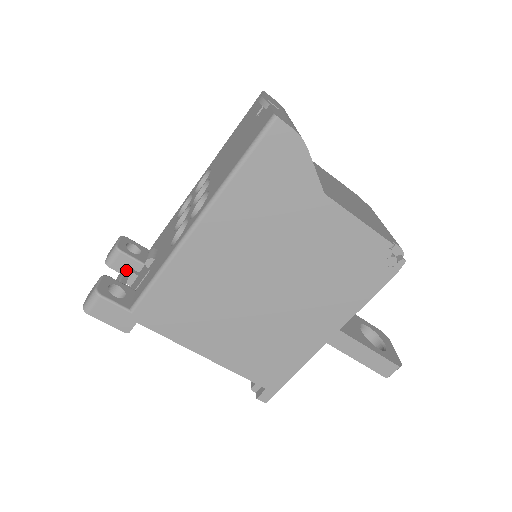
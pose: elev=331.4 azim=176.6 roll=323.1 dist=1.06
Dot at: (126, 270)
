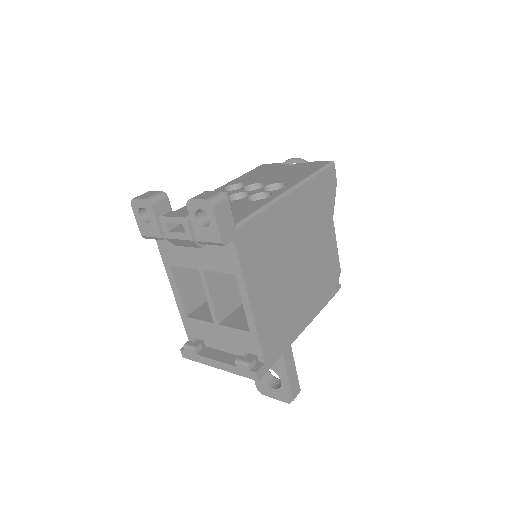
Dot at: occluded
